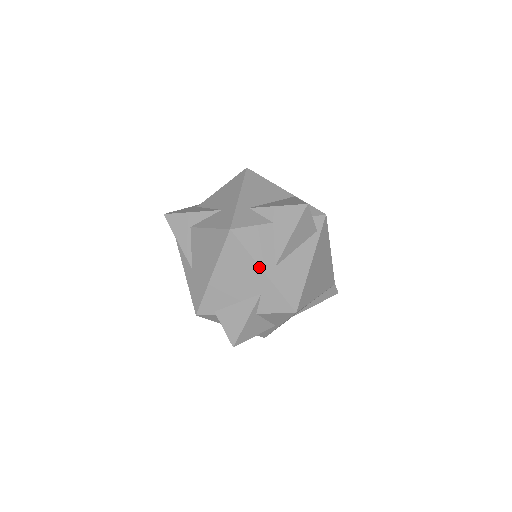
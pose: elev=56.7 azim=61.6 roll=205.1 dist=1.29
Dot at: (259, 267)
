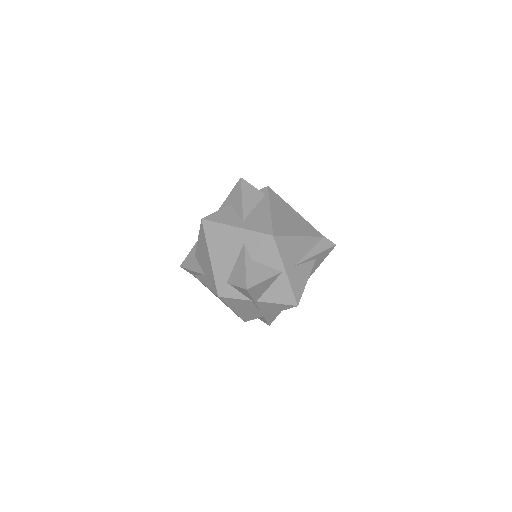
Dot at: (231, 226)
